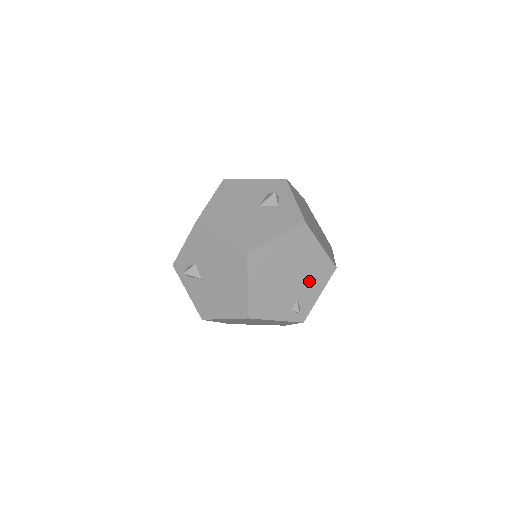
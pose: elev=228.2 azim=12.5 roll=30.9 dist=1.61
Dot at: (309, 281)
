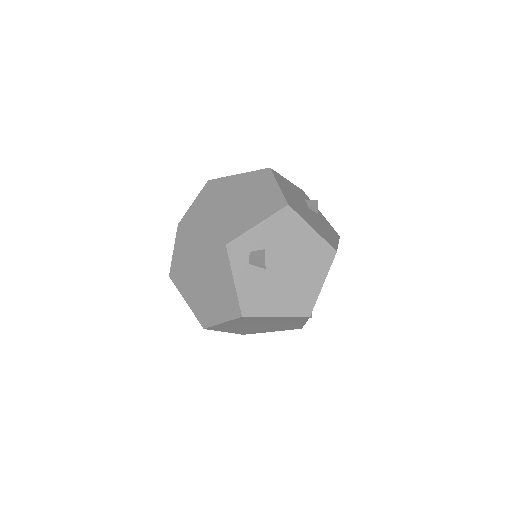
Dot at: occluded
